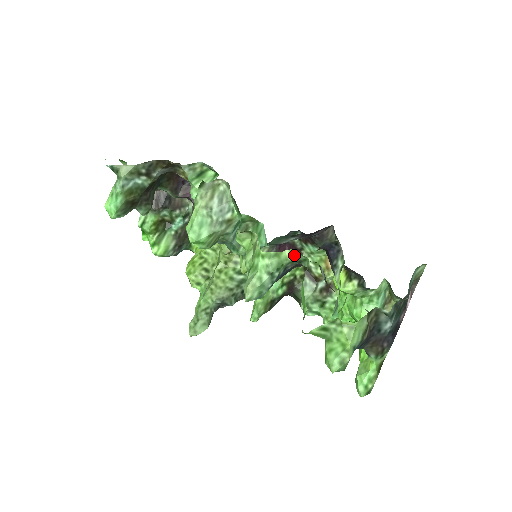
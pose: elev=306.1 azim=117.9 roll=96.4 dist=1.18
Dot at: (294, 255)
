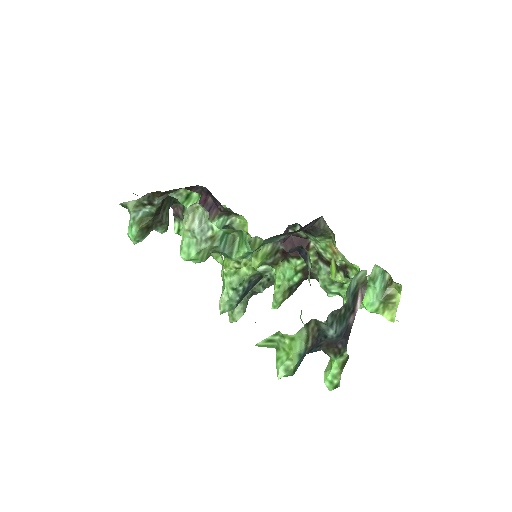
Dot at: (251, 271)
